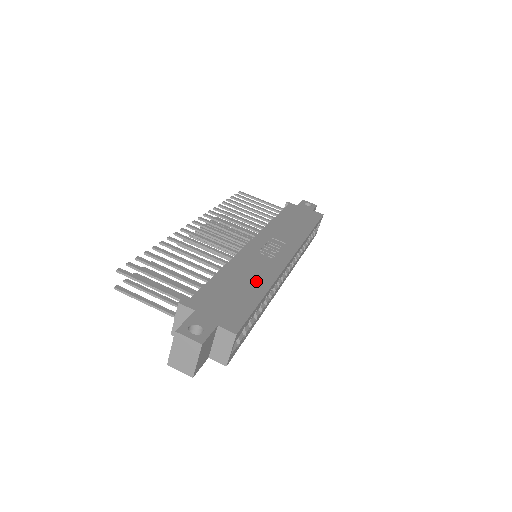
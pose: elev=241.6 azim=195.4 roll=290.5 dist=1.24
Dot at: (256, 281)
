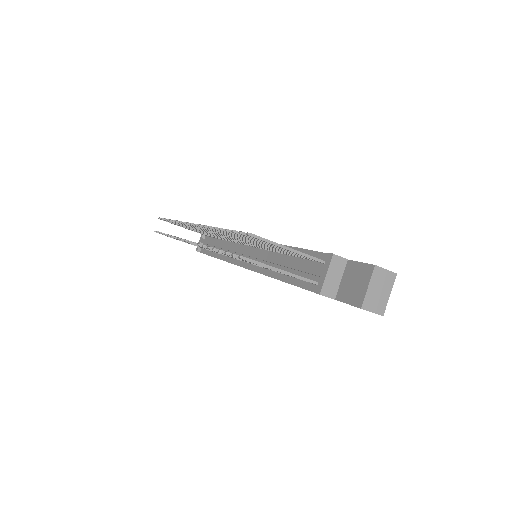
Dot at: occluded
